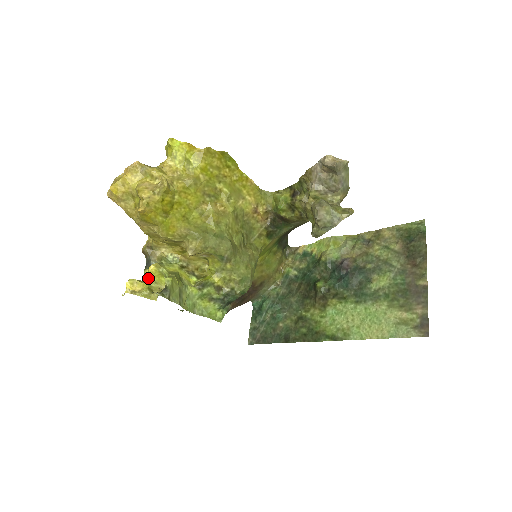
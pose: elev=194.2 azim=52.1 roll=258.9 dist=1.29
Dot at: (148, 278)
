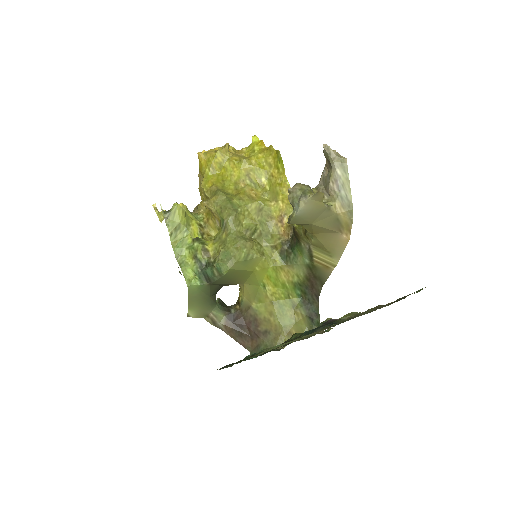
Dot at: occluded
